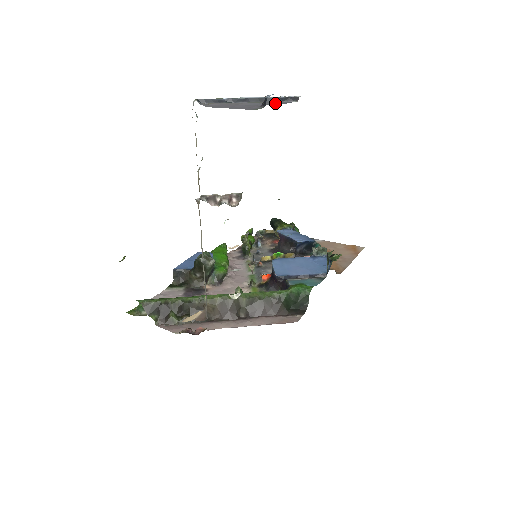
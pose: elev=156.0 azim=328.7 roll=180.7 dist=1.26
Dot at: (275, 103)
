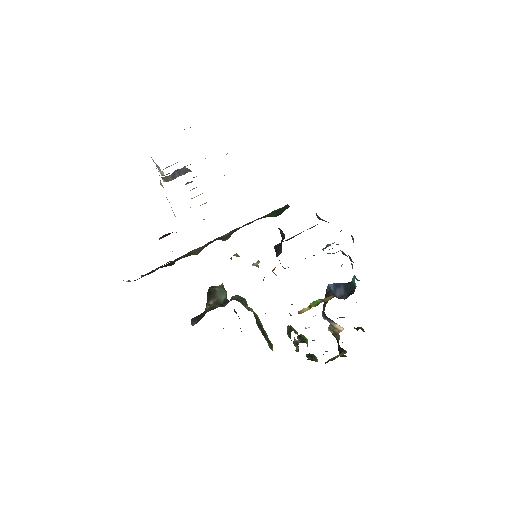
Dot at: occluded
